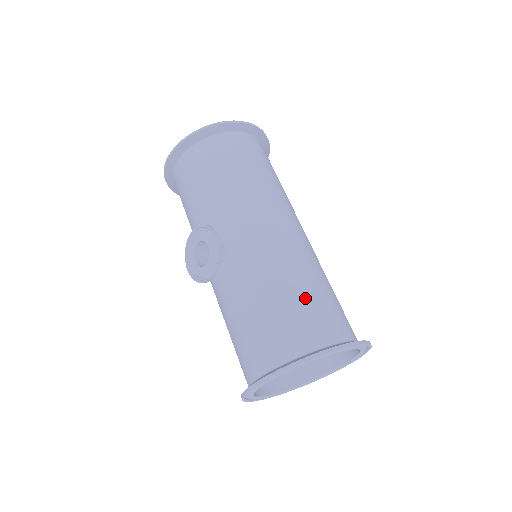
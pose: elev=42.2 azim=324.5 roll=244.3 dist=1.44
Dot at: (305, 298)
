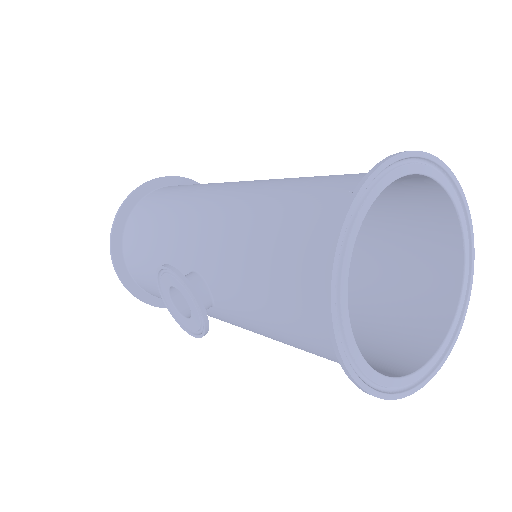
Dot at: (291, 202)
